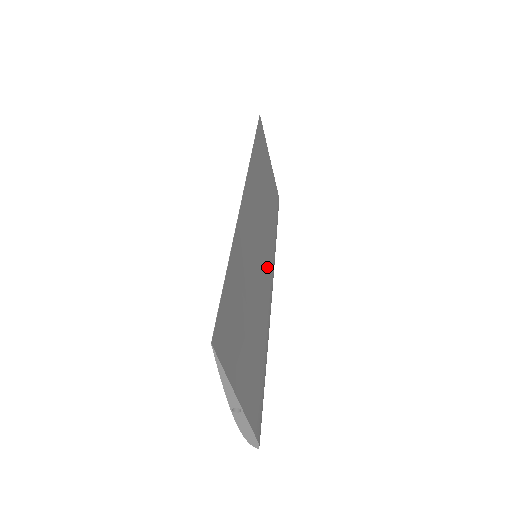
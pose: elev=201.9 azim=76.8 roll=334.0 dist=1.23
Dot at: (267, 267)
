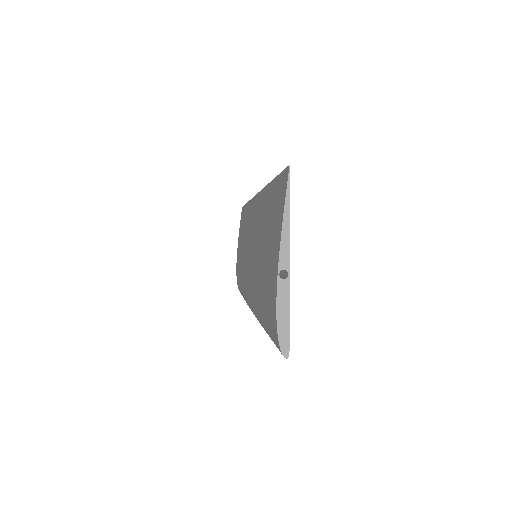
Dot at: occluded
